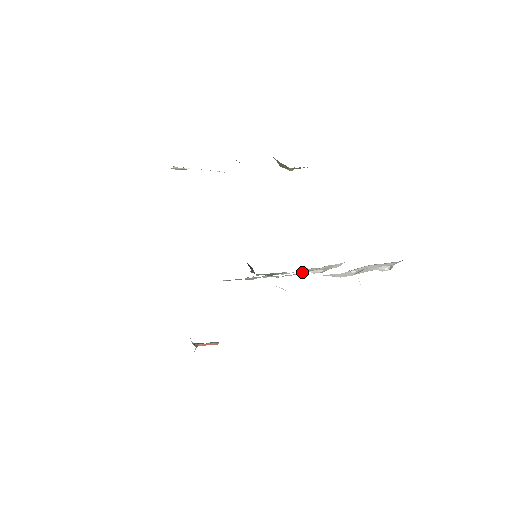
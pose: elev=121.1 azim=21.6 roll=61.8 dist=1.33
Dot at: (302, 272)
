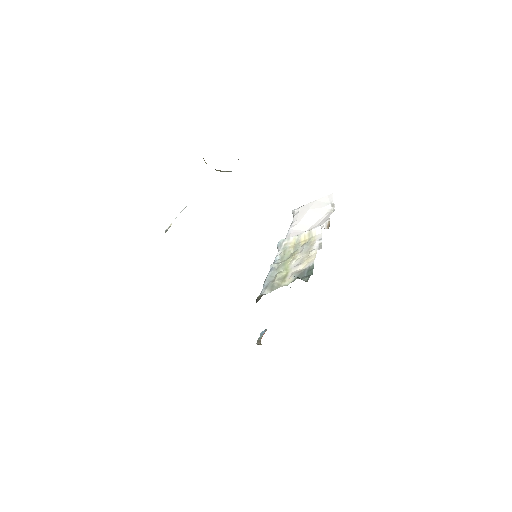
Dot at: (288, 246)
